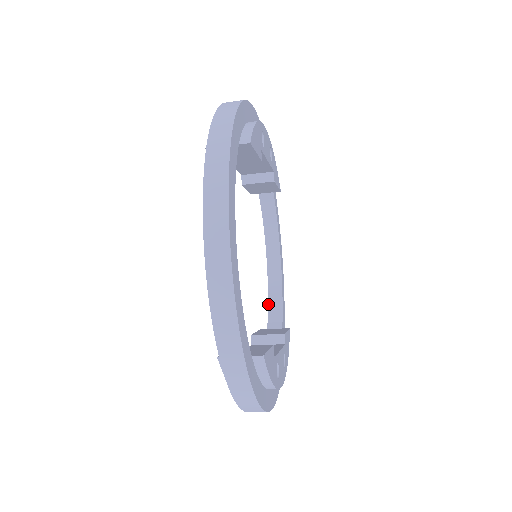
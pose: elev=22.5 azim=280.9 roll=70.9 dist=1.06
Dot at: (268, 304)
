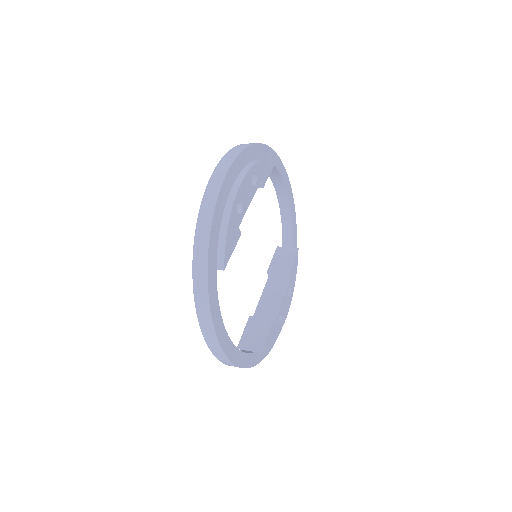
Dot at: (282, 226)
